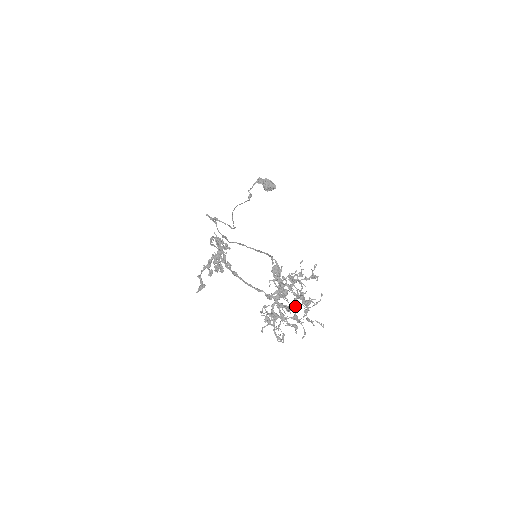
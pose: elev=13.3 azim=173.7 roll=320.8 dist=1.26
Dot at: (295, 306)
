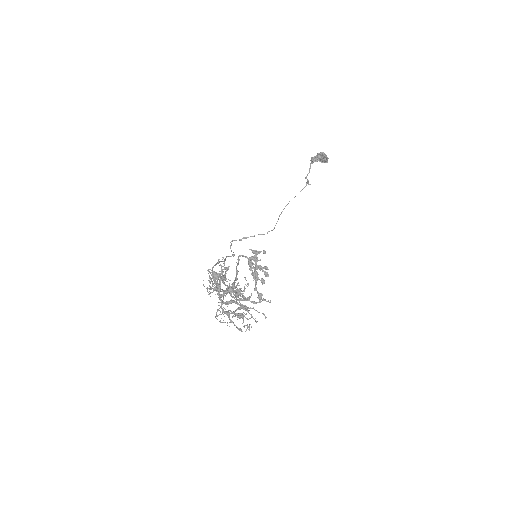
Dot at: occluded
